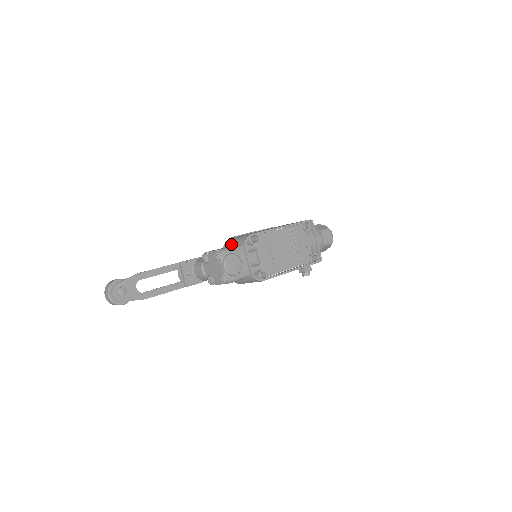
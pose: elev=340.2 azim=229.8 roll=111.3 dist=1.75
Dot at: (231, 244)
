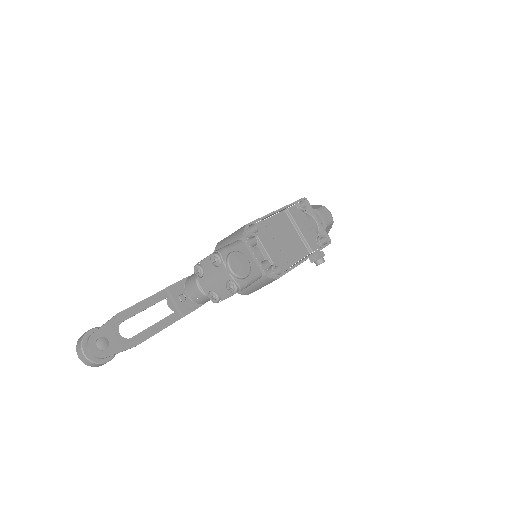
Dot at: occluded
